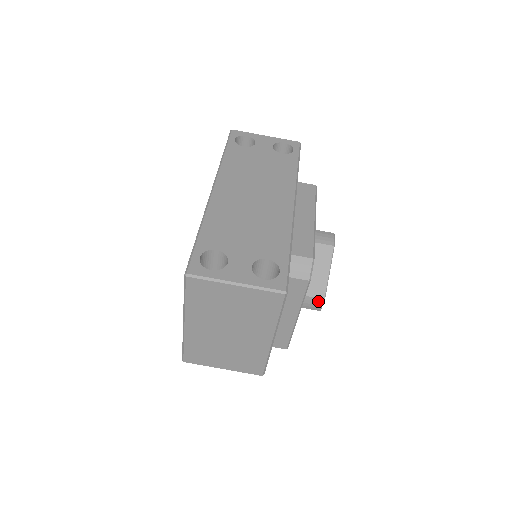
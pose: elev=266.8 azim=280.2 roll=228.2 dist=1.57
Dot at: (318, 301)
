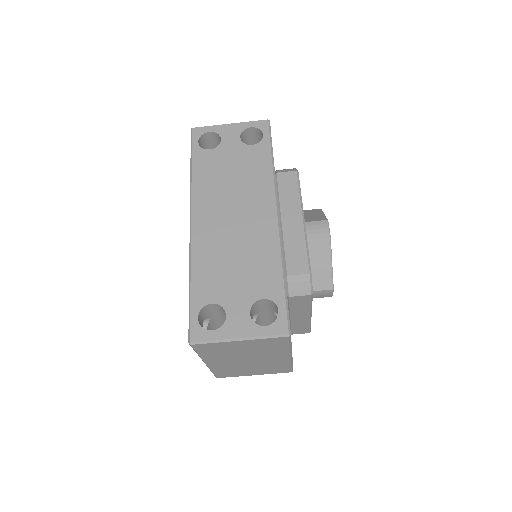
Dot at: (327, 292)
